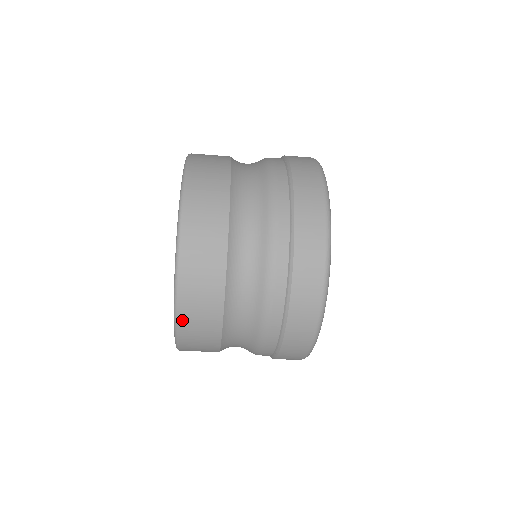
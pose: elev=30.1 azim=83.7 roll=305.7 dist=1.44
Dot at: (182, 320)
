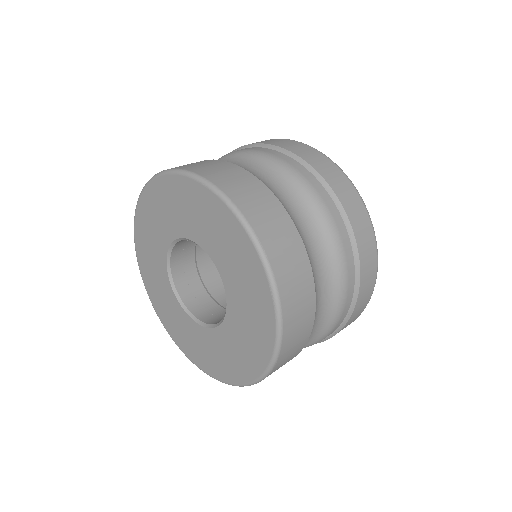
Dot at: occluded
